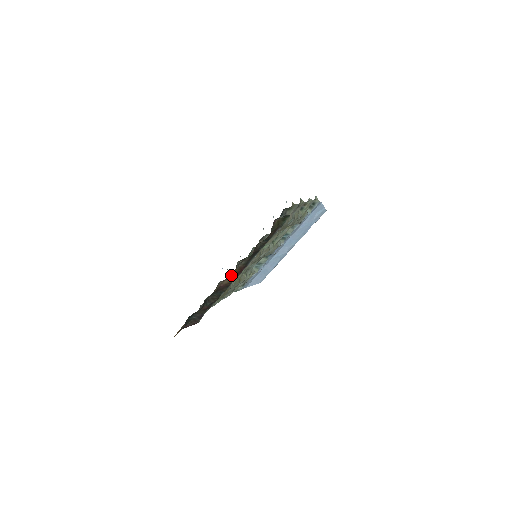
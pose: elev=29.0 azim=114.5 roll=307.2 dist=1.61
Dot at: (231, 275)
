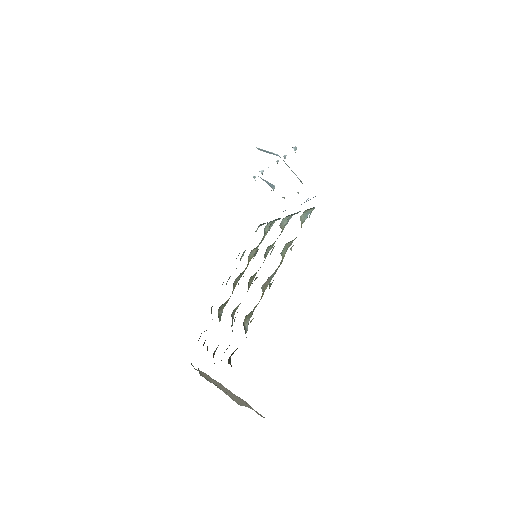
Dot at: occluded
